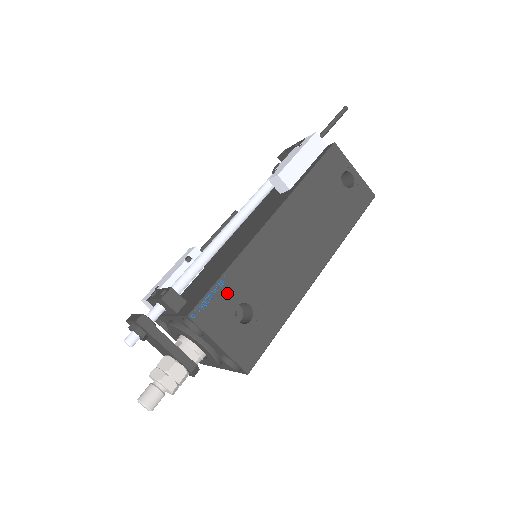
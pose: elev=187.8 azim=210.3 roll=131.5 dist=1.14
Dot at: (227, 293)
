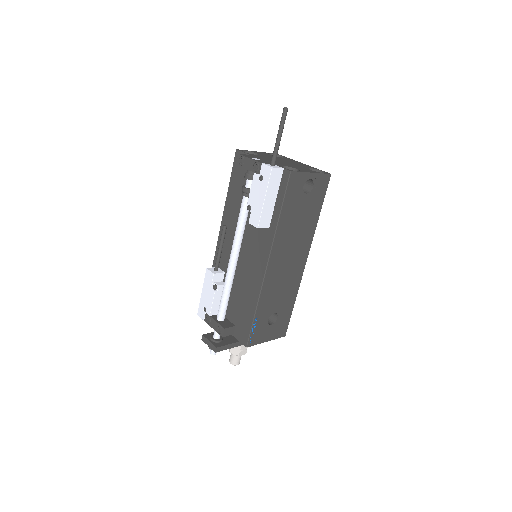
Dot at: (260, 321)
